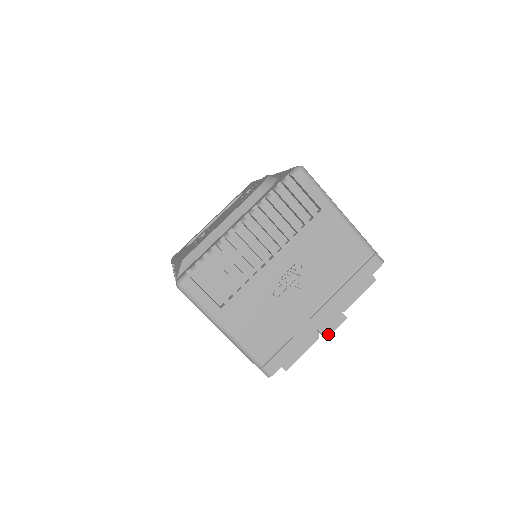
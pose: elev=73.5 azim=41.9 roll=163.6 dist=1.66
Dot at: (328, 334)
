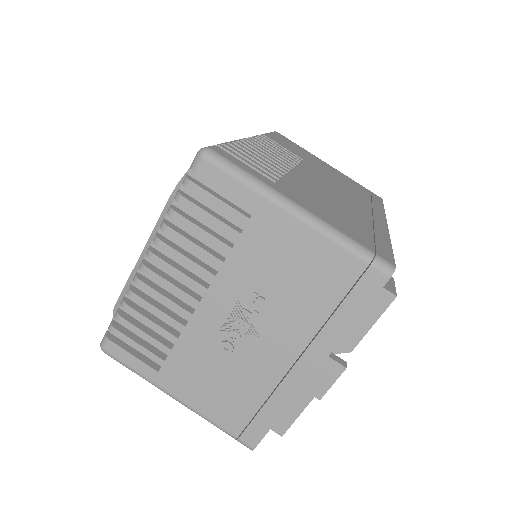
Dot at: (321, 393)
